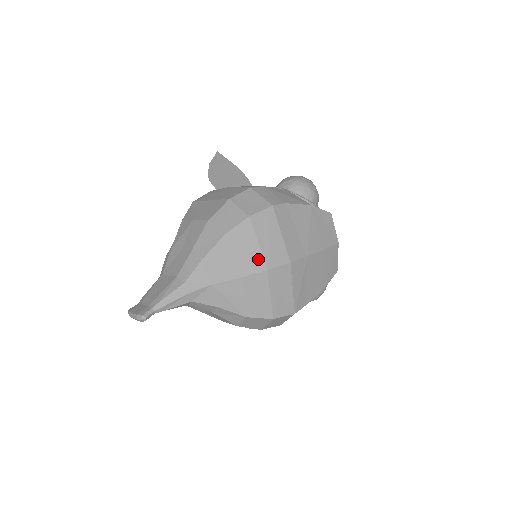
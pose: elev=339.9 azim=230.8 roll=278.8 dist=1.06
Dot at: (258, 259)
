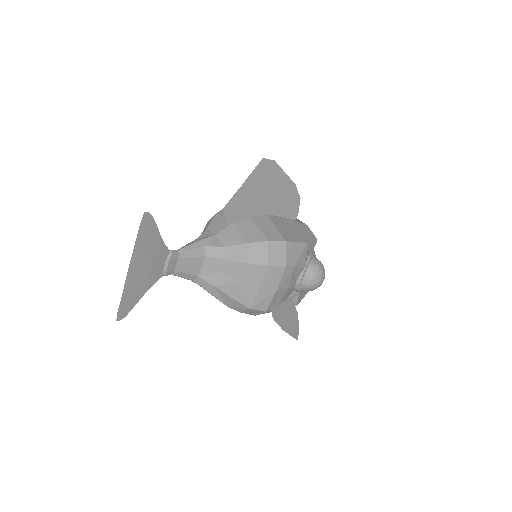
Dot at: occluded
